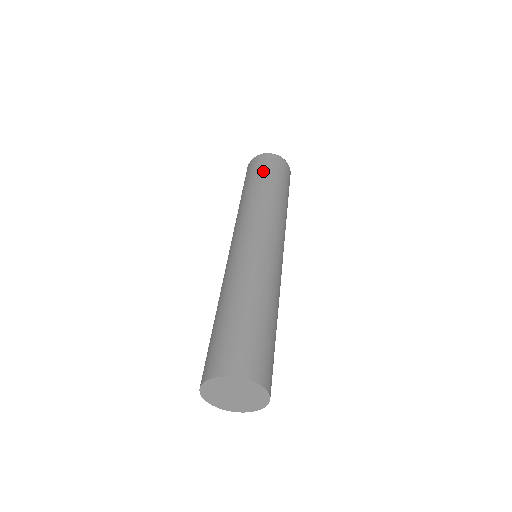
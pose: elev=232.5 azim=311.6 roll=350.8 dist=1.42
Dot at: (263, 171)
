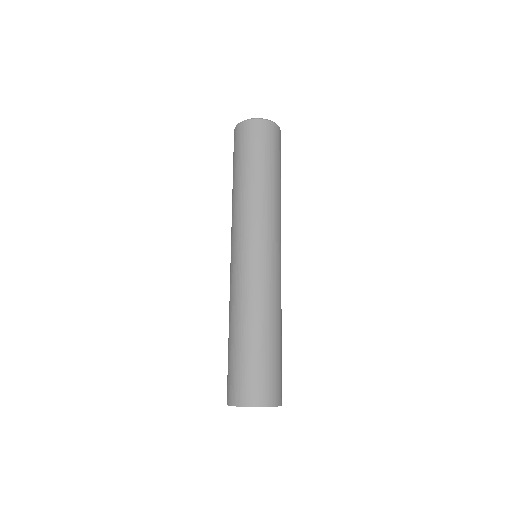
Dot at: (236, 156)
